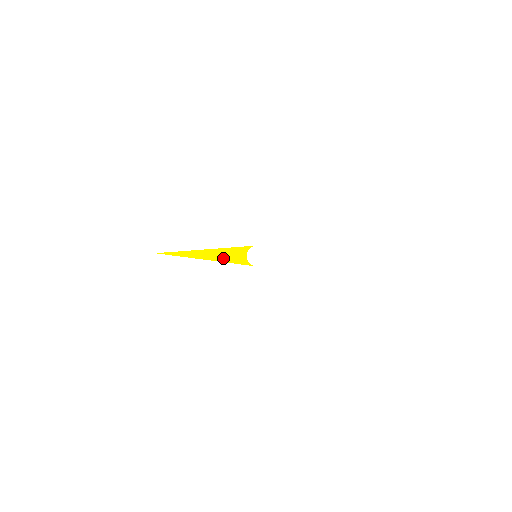
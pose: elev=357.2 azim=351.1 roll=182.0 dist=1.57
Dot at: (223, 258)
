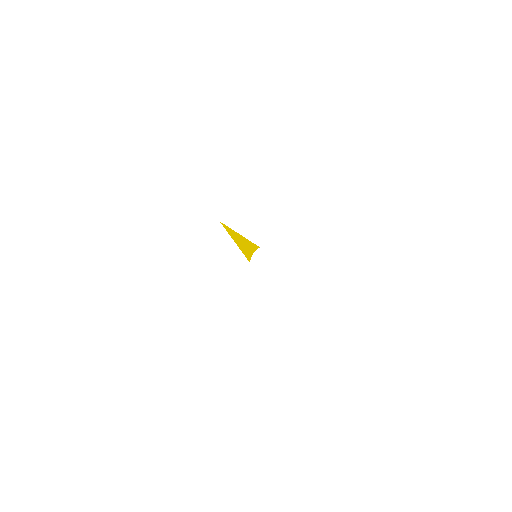
Dot at: (244, 248)
